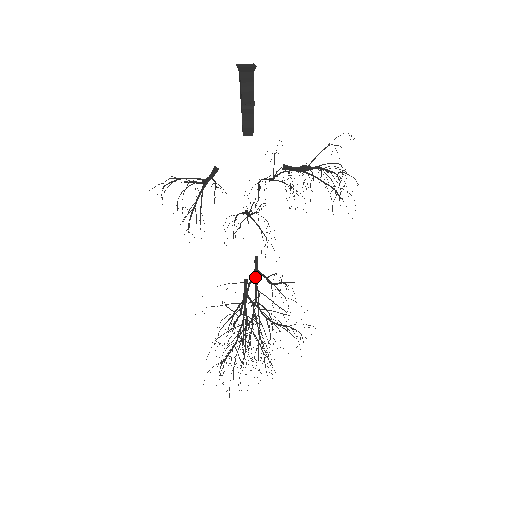
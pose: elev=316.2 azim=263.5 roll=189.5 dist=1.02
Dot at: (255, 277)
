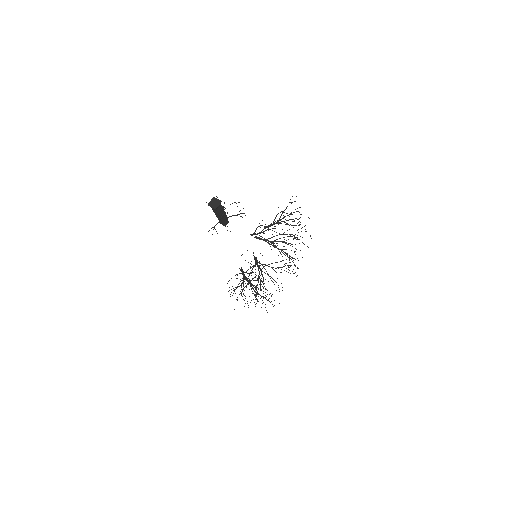
Dot at: (256, 263)
